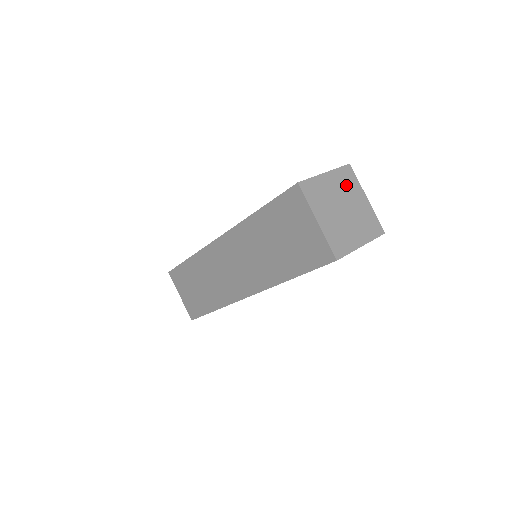
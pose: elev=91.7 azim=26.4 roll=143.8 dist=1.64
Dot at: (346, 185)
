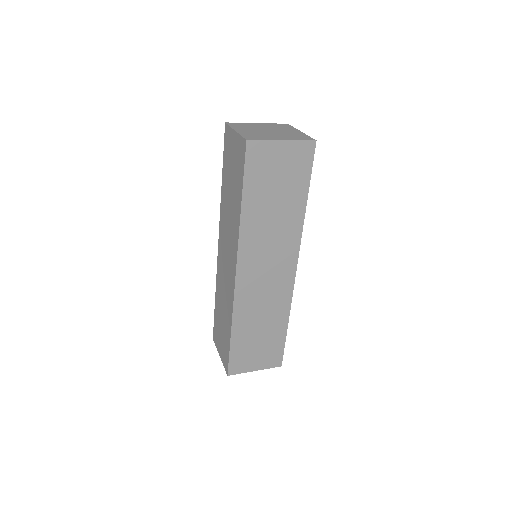
Dot at: (278, 127)
